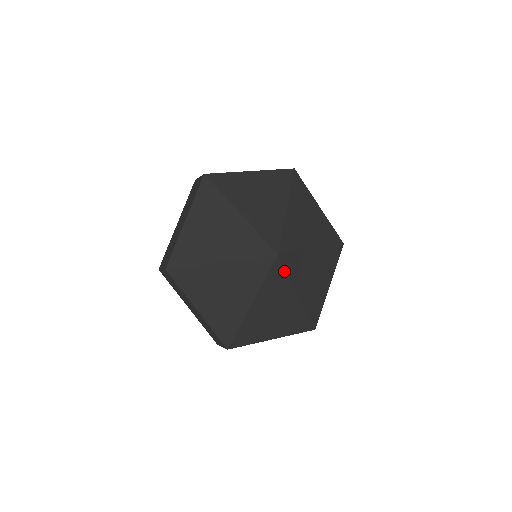
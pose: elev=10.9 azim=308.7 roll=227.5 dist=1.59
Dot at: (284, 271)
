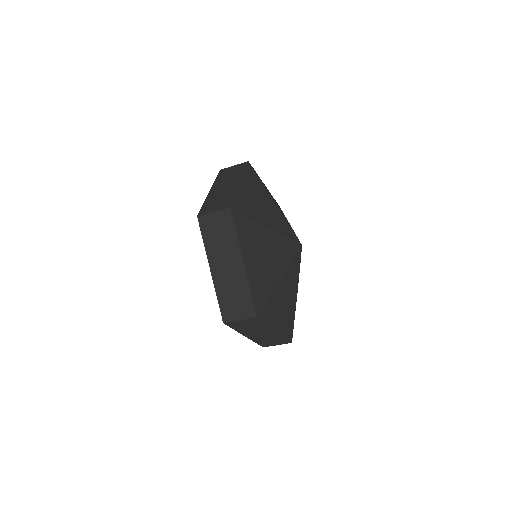
Dot at: (299, 264)
